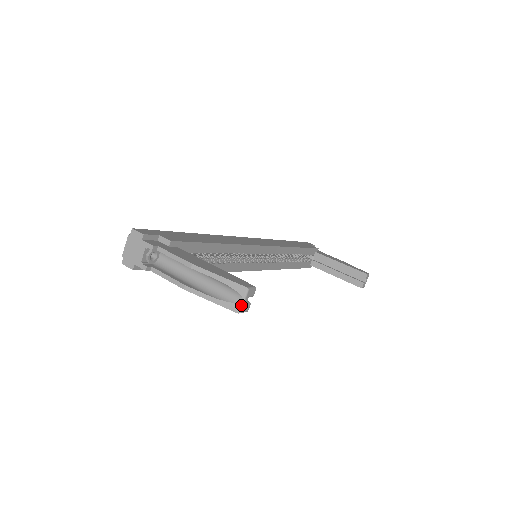
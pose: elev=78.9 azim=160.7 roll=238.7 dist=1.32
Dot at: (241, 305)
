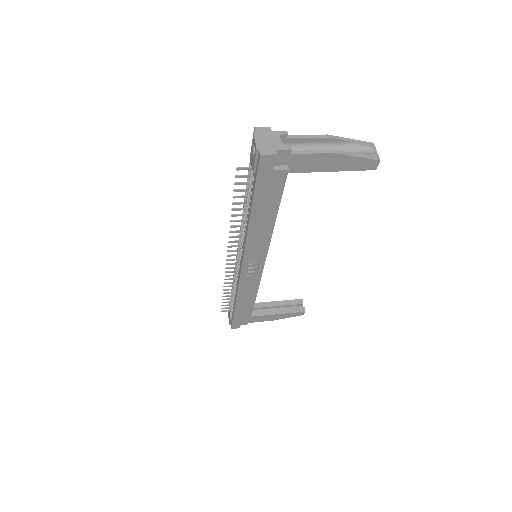
Dot at: (378, 155)
